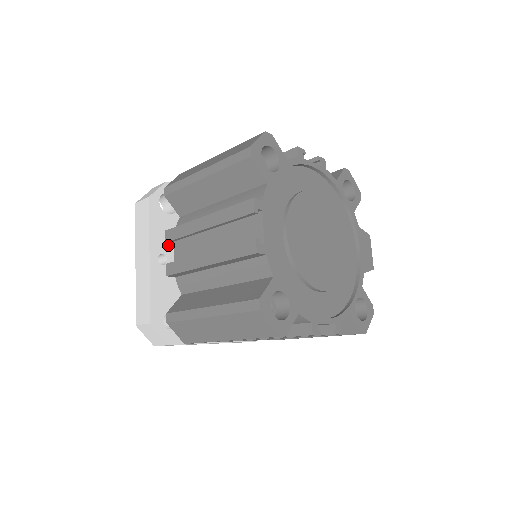
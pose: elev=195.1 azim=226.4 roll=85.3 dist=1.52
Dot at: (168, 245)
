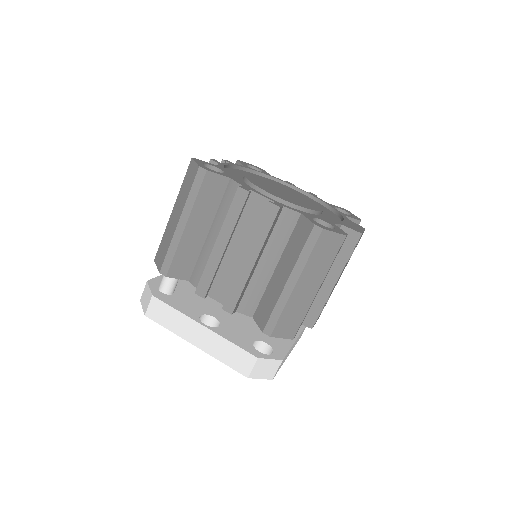
Dot at: occluded
